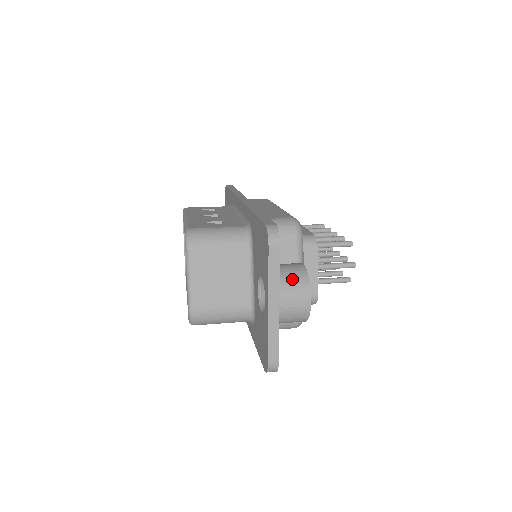
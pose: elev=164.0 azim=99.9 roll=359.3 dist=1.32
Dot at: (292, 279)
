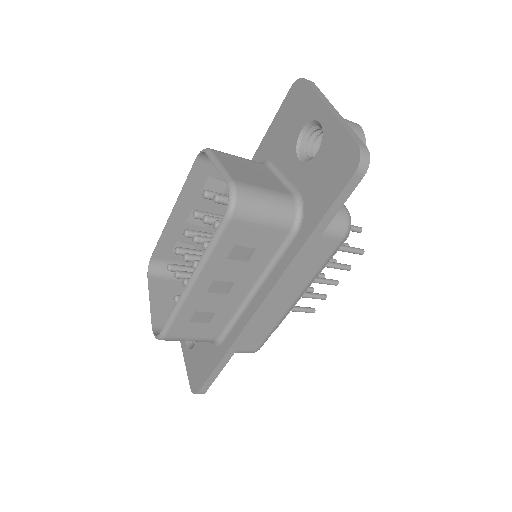
Dot at: occluded
